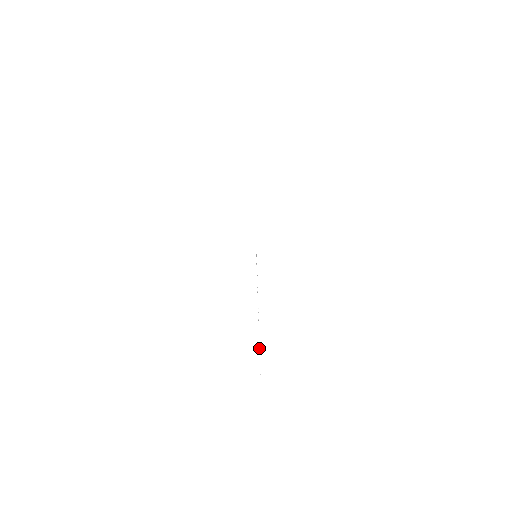
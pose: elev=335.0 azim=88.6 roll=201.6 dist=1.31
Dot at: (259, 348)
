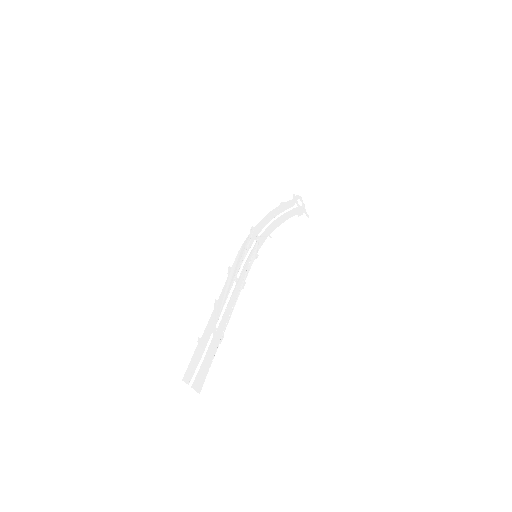
Dot at: occluded
